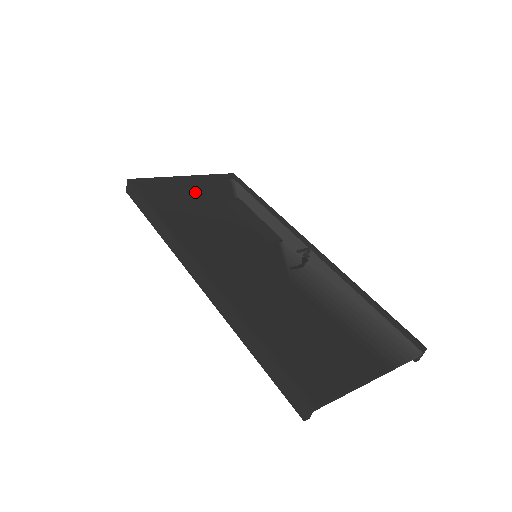
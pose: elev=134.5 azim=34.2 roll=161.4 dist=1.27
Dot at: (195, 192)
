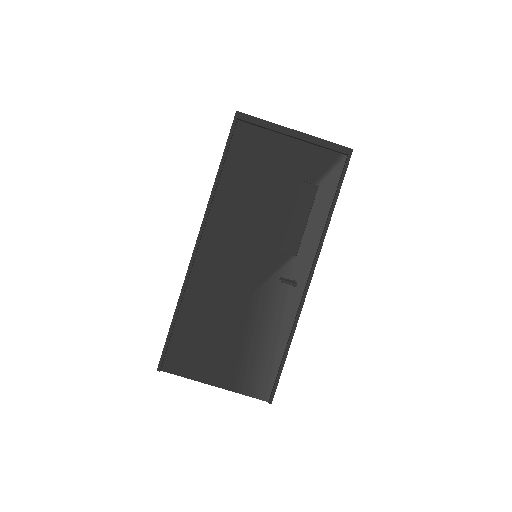
Dot at: (285, 156)
